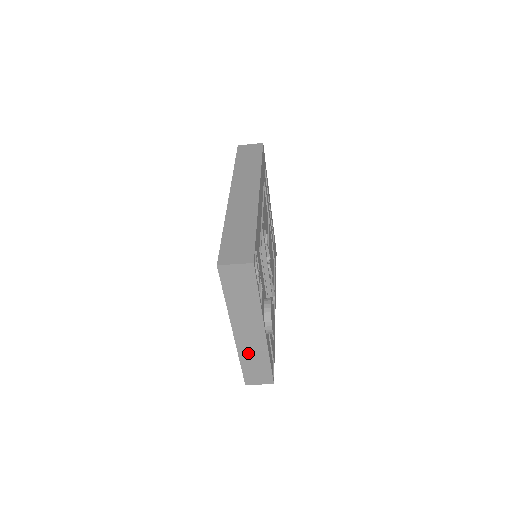
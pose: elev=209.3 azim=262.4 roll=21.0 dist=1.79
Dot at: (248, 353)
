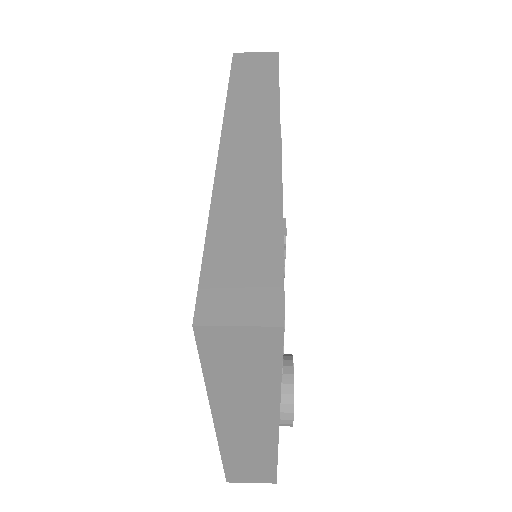
Dot at: (239, 451)
